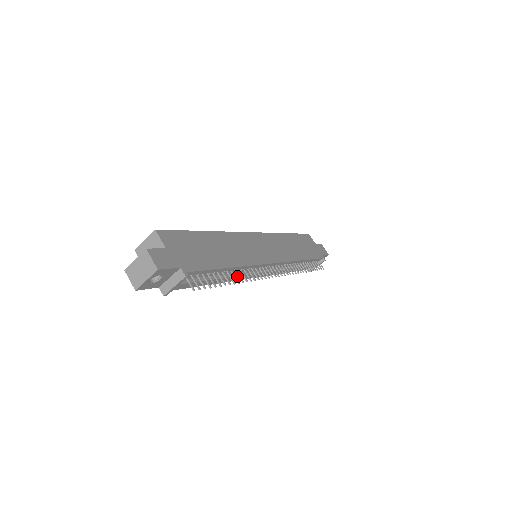
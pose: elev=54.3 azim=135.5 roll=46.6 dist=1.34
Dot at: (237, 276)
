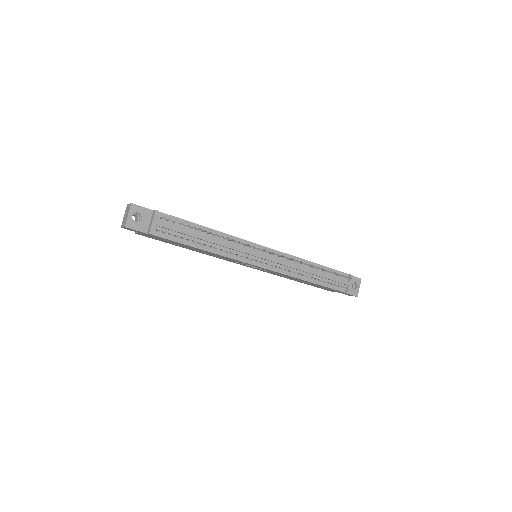
Dot at: (223, 242)
